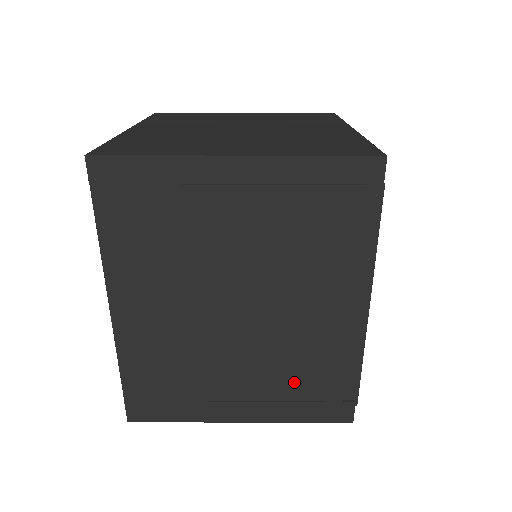
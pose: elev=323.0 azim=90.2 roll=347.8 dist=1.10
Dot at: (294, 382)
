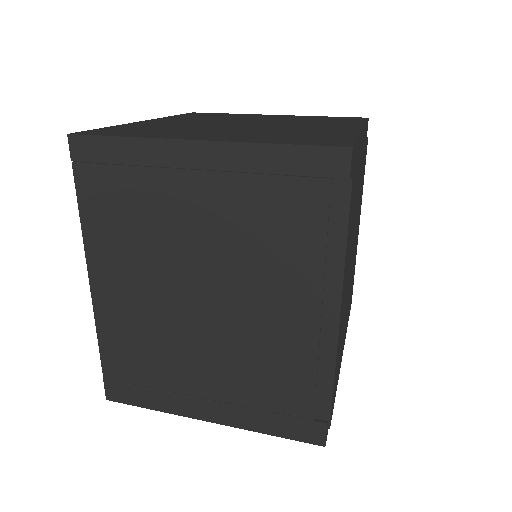
Dot at: (261, 388)
